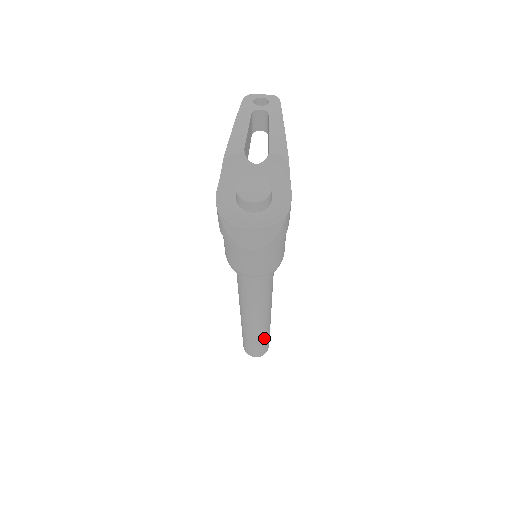
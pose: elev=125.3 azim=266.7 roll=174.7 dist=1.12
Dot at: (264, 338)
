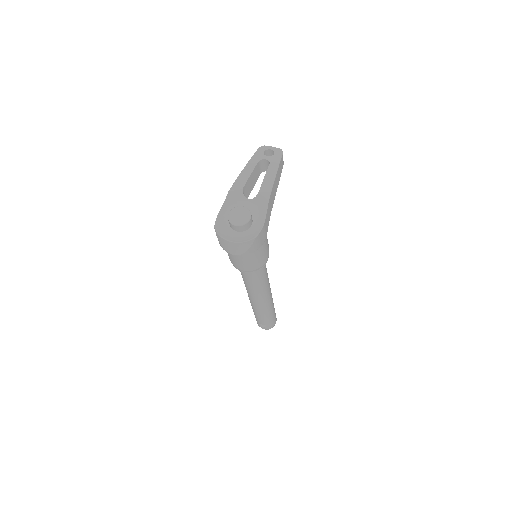
Dot at: (267, 316)
